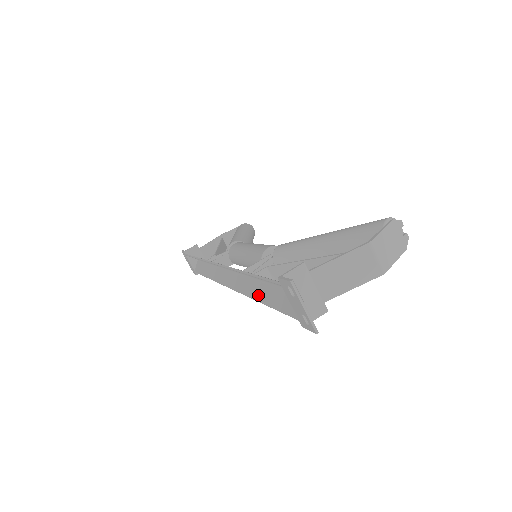
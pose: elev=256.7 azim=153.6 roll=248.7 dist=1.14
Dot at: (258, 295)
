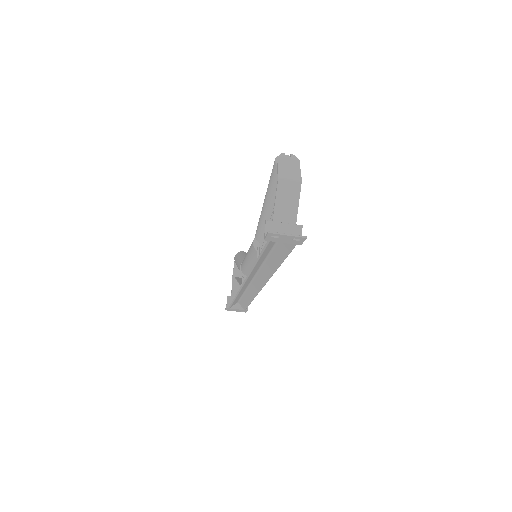
Dot at: (275, 265)
